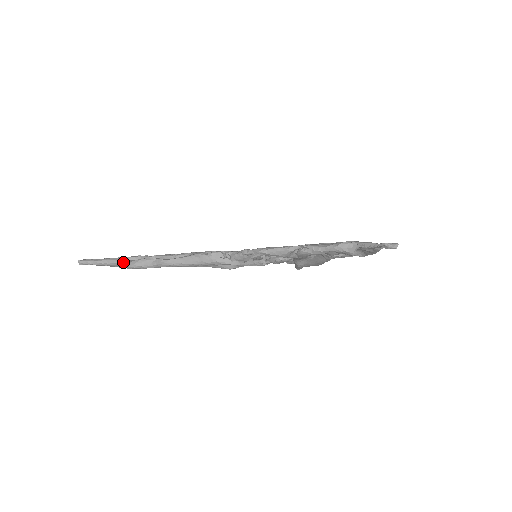
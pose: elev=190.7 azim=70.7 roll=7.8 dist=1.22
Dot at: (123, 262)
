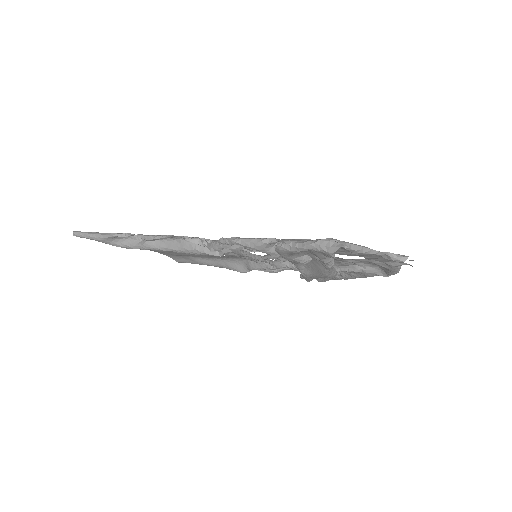
Dot at: (110, 238)
